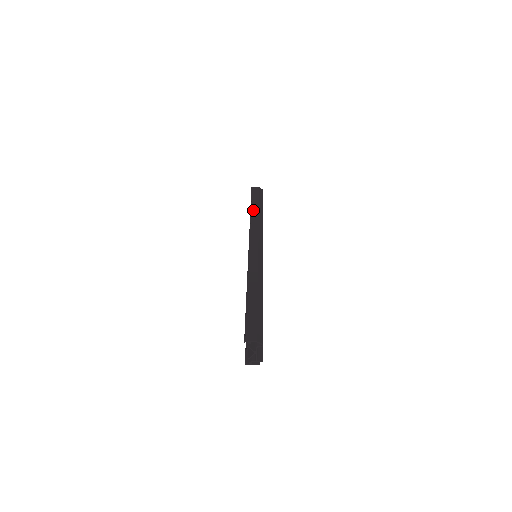
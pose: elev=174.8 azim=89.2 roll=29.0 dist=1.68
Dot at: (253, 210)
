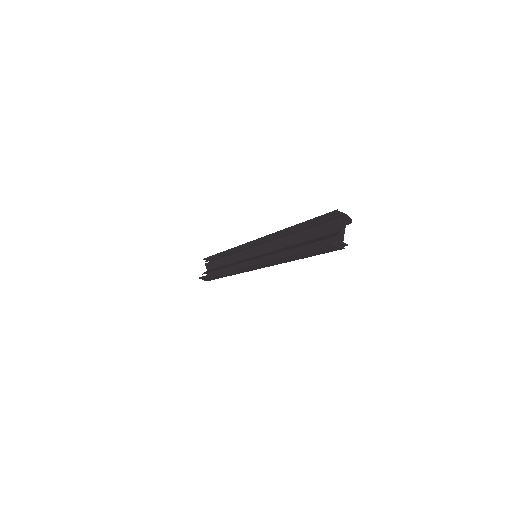
Dot at: occluded
